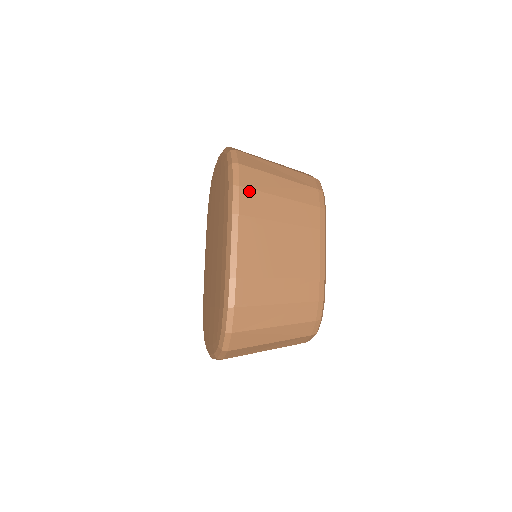
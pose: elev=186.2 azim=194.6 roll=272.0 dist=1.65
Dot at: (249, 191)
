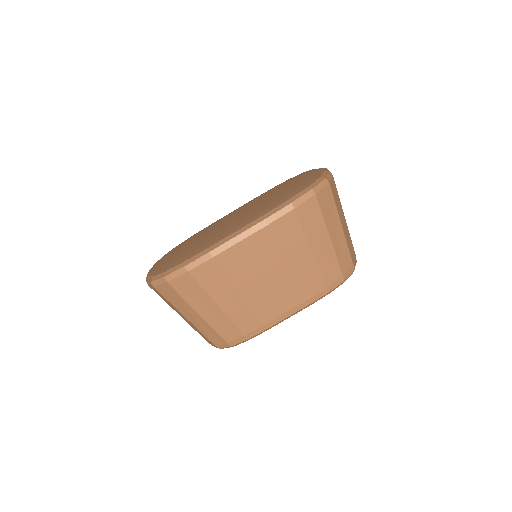
Dot at: (296, 220)
